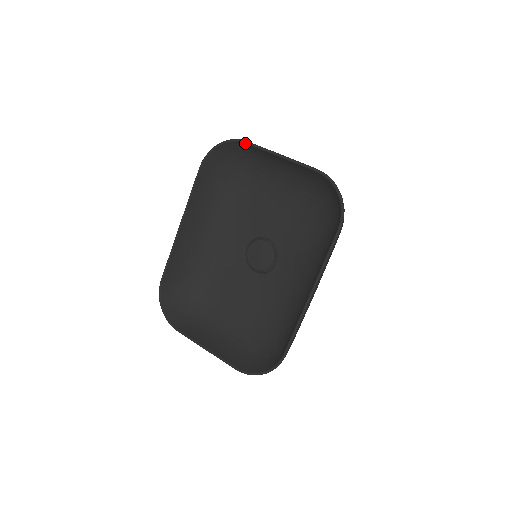
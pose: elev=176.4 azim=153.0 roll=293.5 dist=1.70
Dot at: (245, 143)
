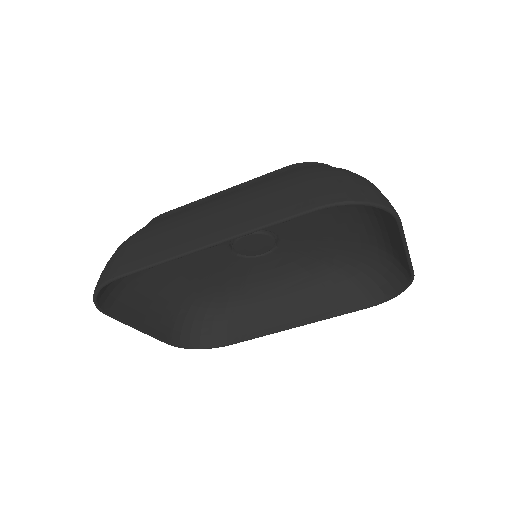
Dot at: (397, 223)
